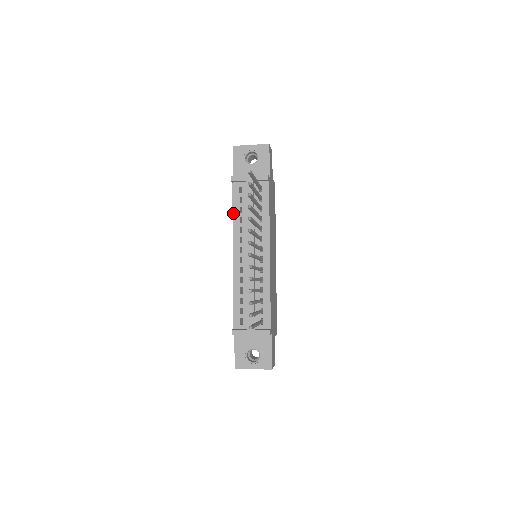
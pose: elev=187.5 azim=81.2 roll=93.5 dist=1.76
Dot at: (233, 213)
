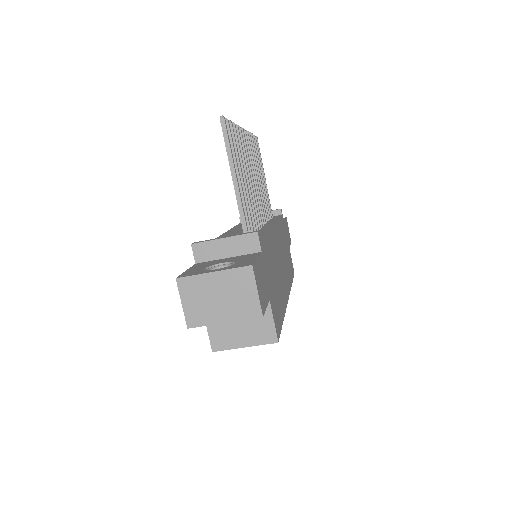
Dot at: occluded
